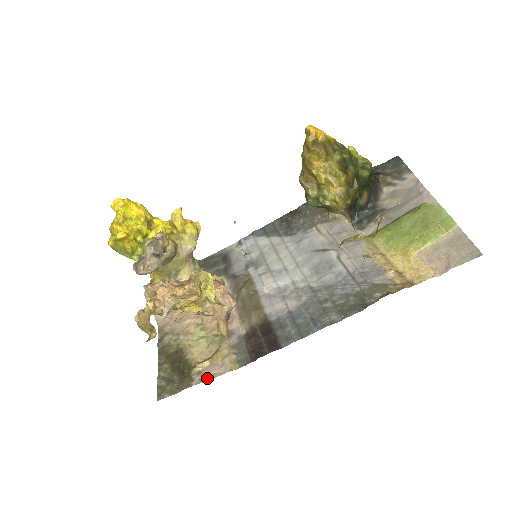
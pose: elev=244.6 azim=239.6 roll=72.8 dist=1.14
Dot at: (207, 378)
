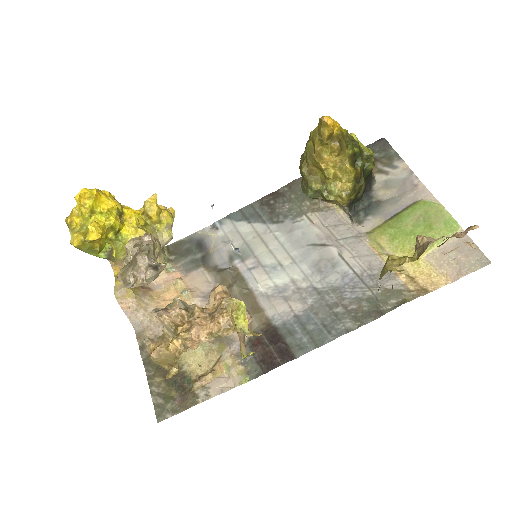
Dot at: (215, 393)
